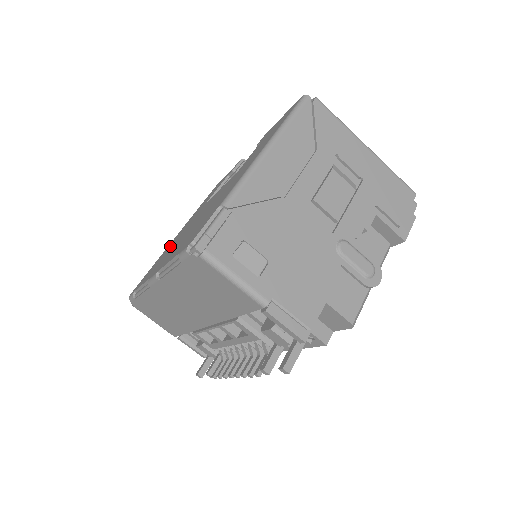
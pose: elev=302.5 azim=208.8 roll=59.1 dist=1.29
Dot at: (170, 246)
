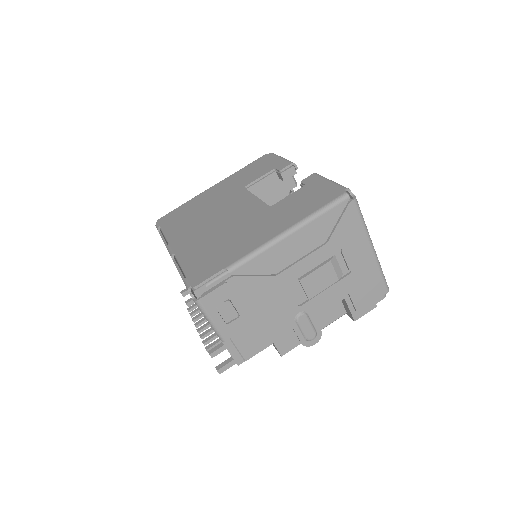
Dot at: (201, 205)
